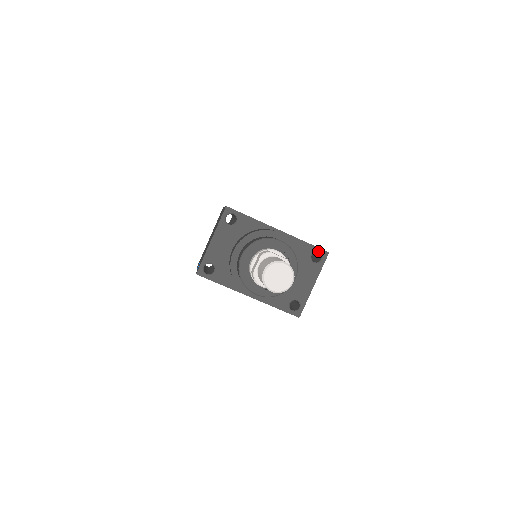
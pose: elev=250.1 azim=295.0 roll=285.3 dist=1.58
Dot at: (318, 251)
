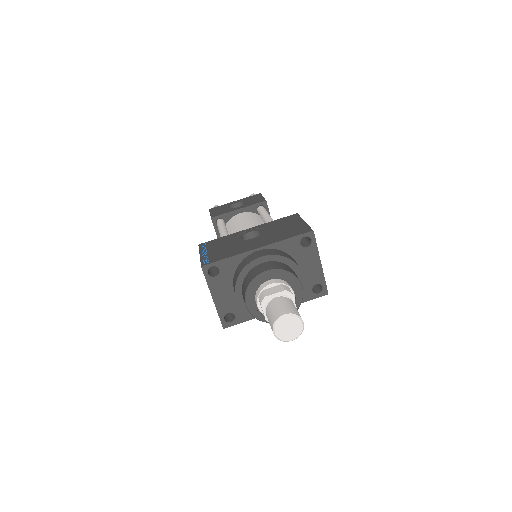
Dot at: (303, 237)
